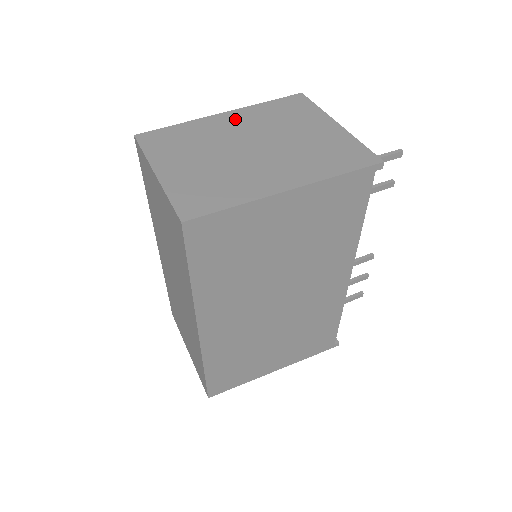
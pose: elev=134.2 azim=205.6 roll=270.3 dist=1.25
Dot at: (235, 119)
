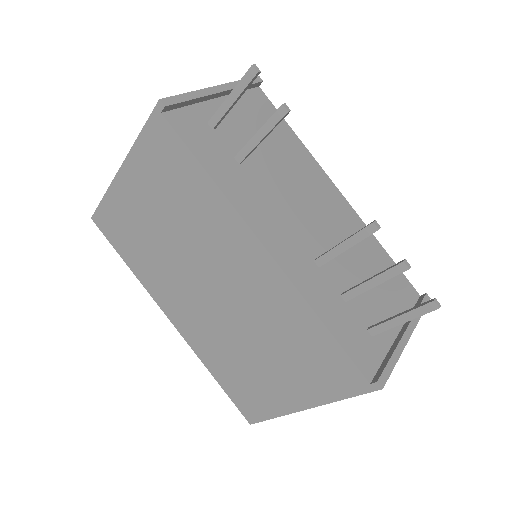
Dot at: occluded
